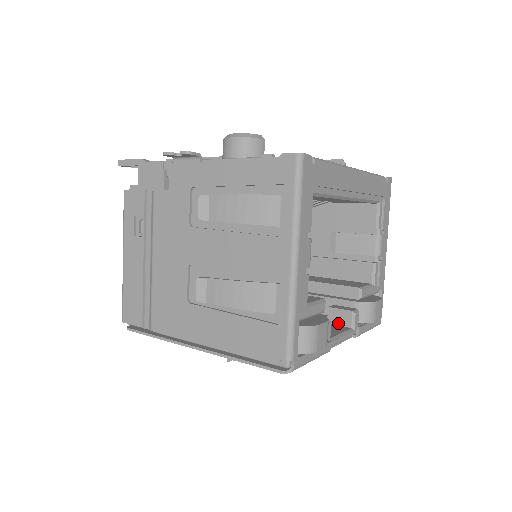
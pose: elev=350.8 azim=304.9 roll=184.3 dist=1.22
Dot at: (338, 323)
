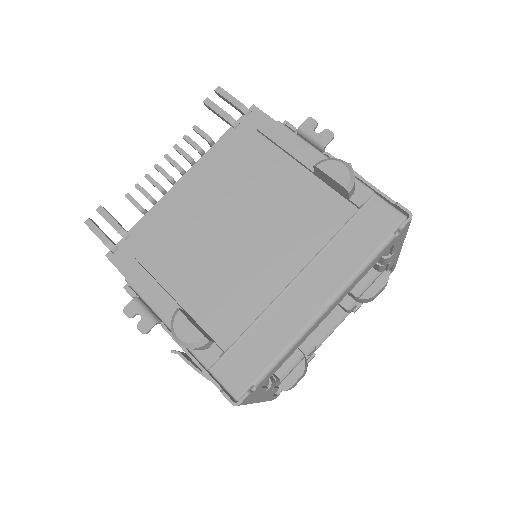
Dot at: occluded
